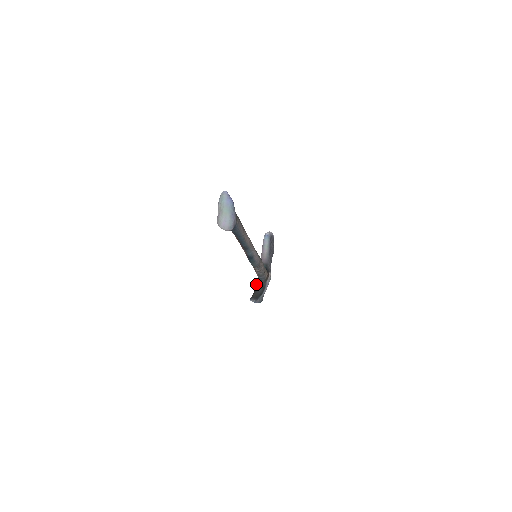
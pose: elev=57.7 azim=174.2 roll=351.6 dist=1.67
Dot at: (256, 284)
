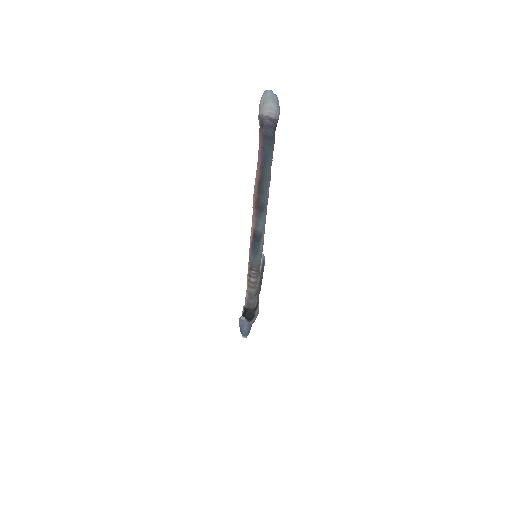
Dot at: occluded
